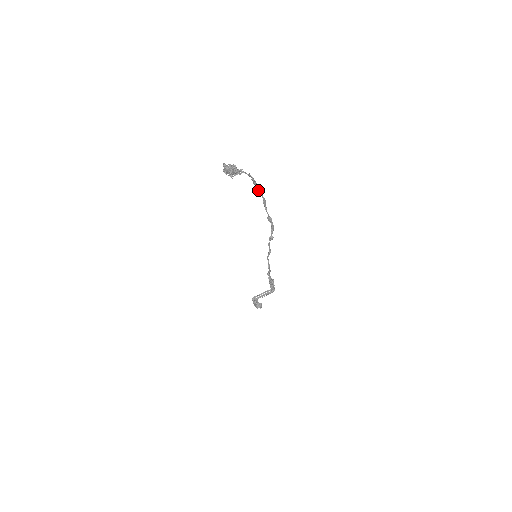
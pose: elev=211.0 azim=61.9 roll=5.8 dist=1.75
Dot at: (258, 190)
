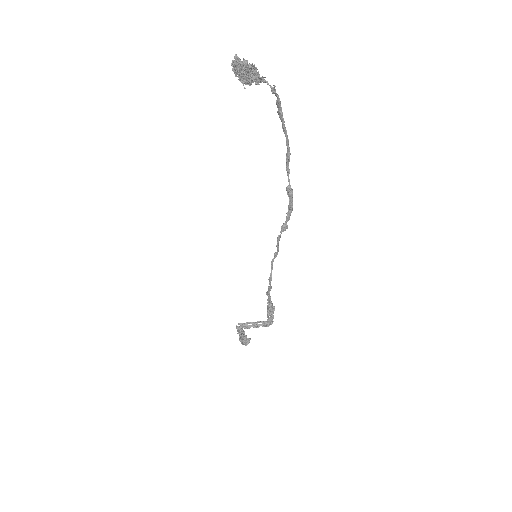
Dot at: (283, 128)
